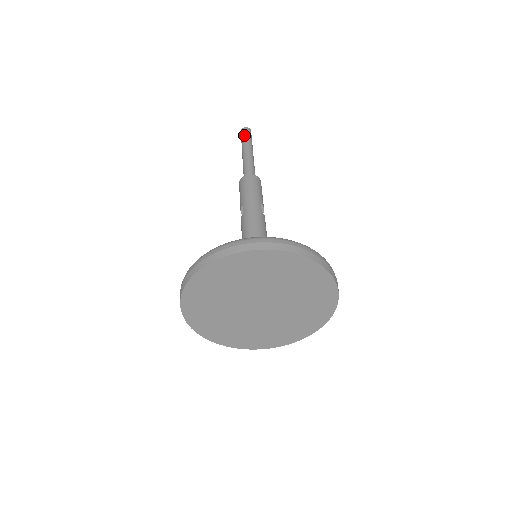
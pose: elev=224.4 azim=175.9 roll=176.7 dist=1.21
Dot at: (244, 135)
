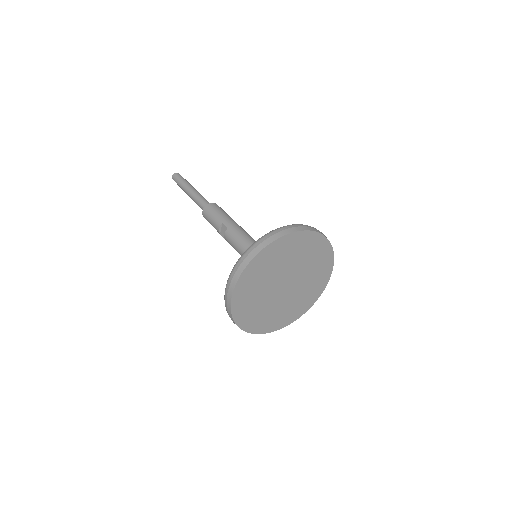
Dot at: (180, 178)
